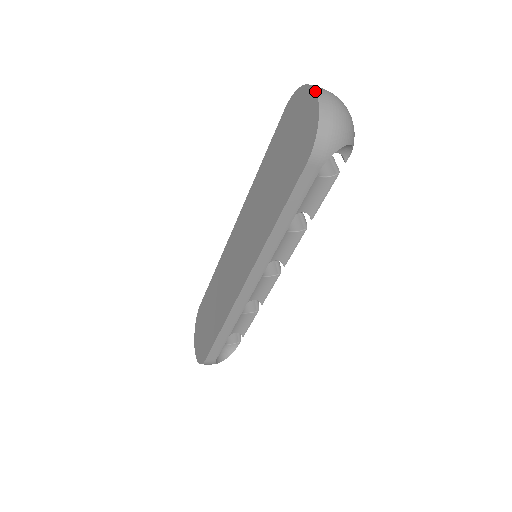
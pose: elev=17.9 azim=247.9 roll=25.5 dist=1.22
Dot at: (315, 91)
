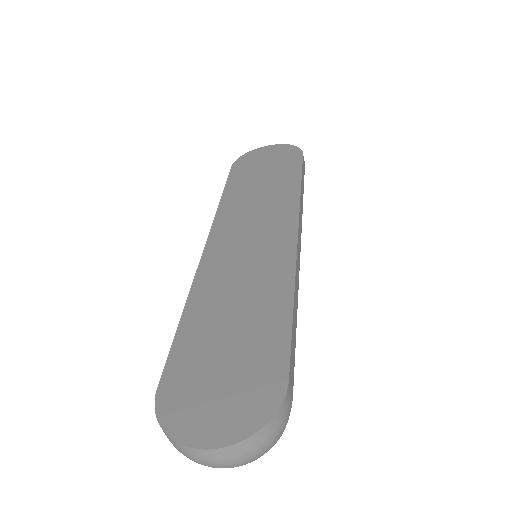
Dot at: (270, 145)
